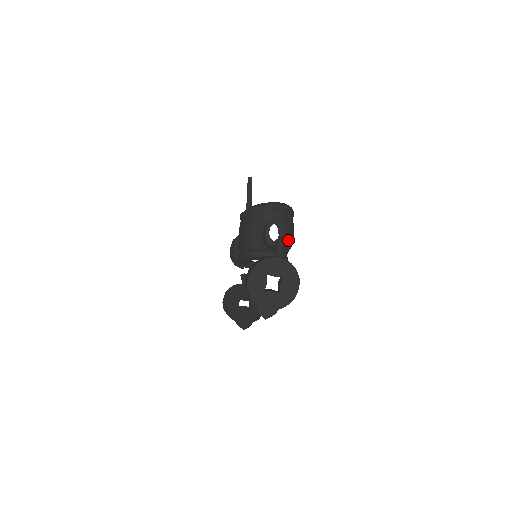
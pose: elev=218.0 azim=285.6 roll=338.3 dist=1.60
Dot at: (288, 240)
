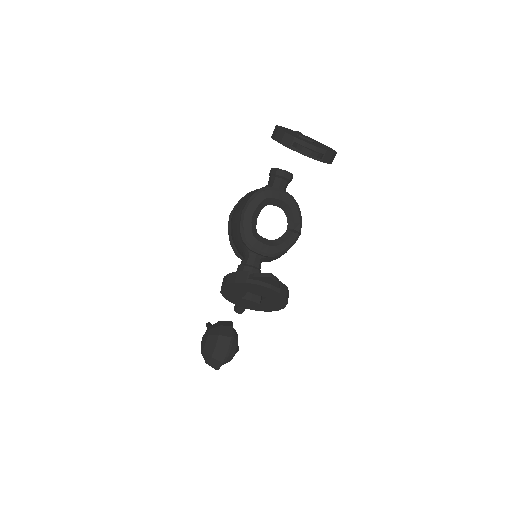
Dot at: occluded
